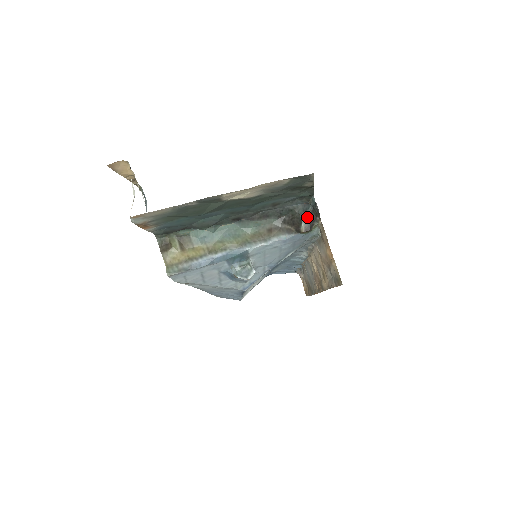
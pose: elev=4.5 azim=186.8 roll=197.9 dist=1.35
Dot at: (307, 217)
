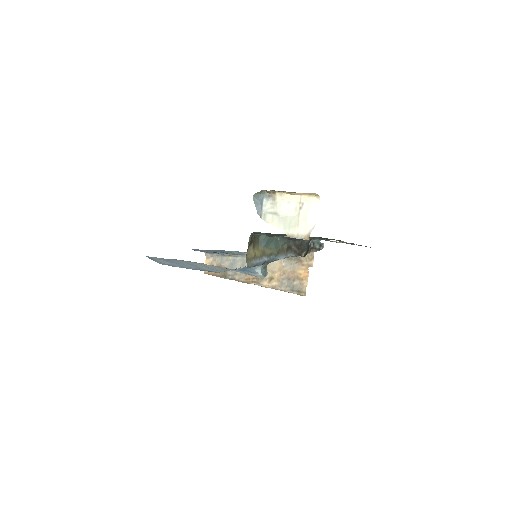
Dot at: (308, 247)
